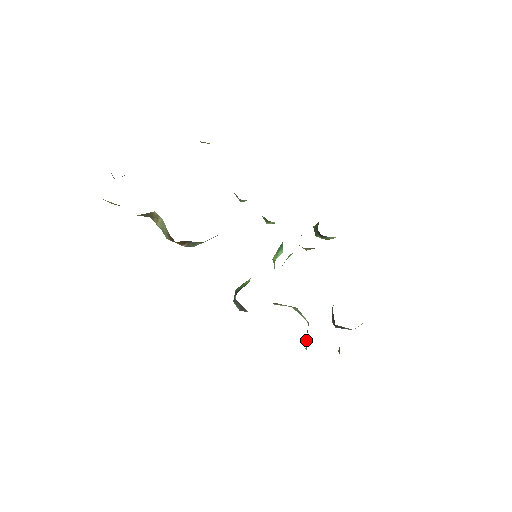
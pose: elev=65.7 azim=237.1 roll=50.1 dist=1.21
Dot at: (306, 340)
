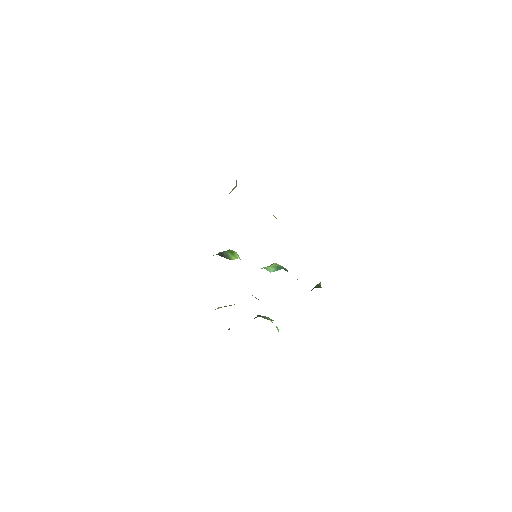
Dot at: (224, 306)
